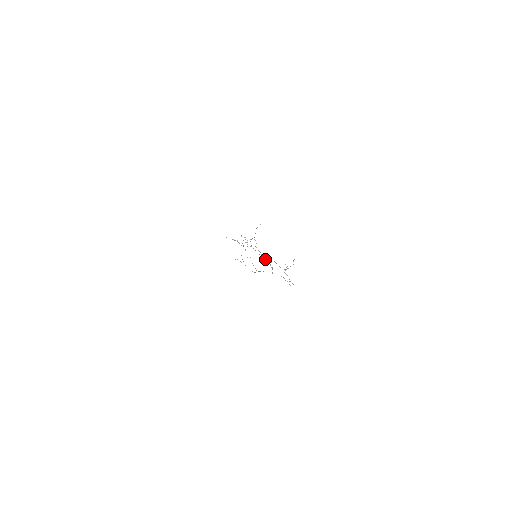
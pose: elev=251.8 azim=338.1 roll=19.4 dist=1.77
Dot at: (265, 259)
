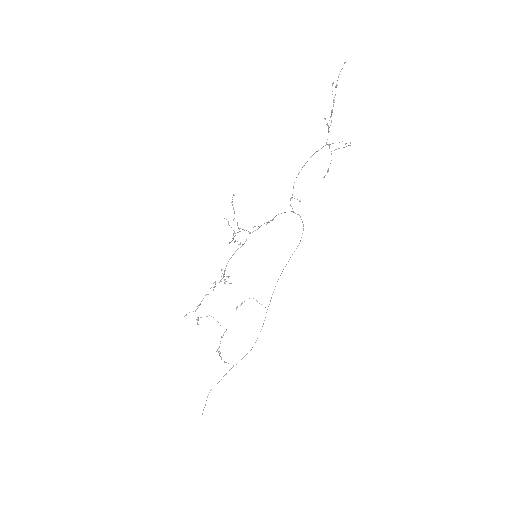
Dot at: (278, 214)
